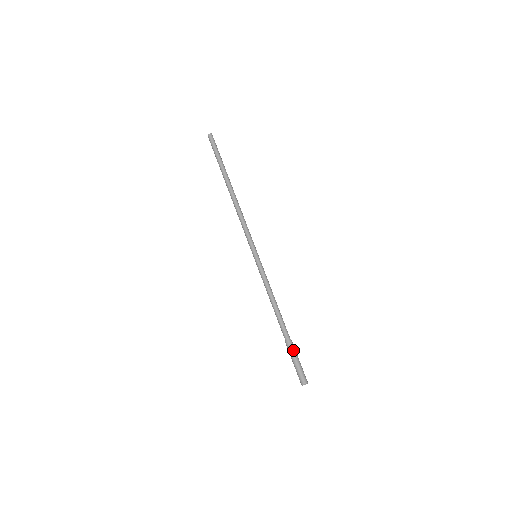
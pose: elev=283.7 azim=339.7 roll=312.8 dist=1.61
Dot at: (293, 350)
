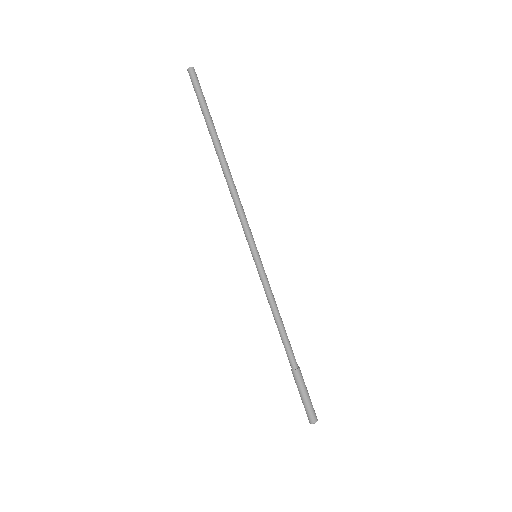
Dot at: (297, 383)
